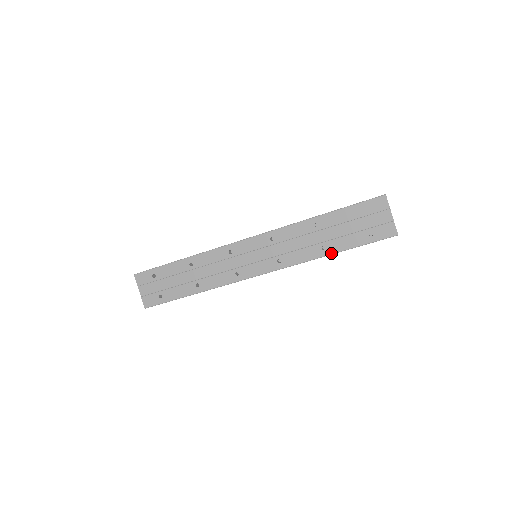
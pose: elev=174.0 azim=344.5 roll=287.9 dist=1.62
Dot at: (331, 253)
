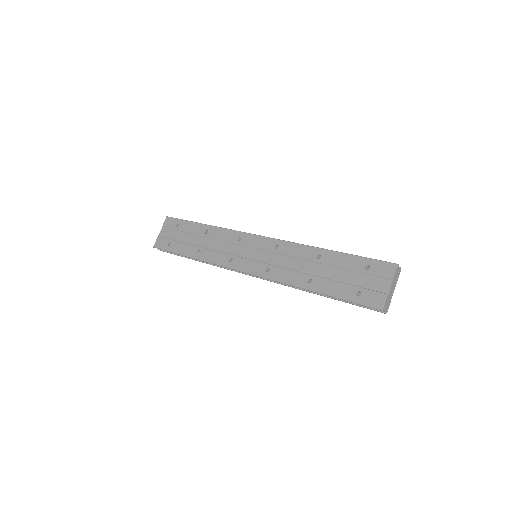
Dot at: (313, 289)
